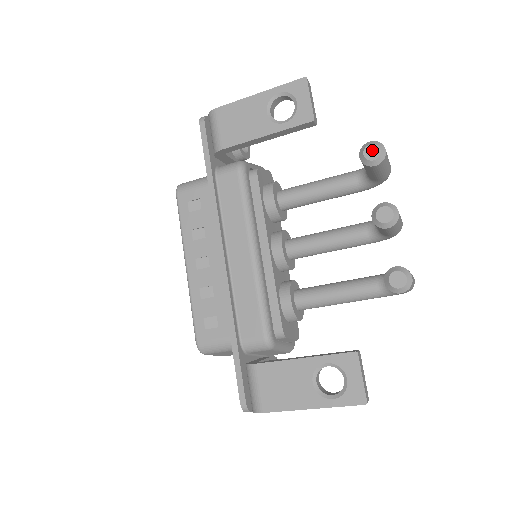
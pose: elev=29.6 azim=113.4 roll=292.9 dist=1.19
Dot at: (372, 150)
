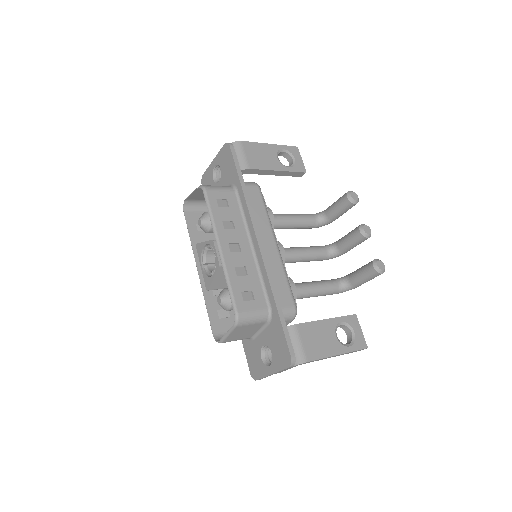
Dot at: (354, 195)
